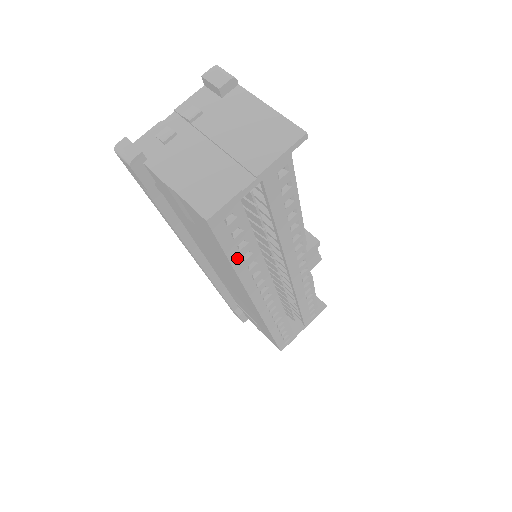
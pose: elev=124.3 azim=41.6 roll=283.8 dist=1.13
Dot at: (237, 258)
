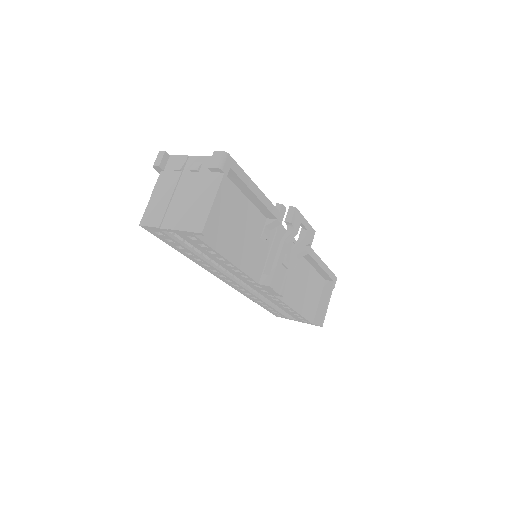
Dot at: (180, 250)
